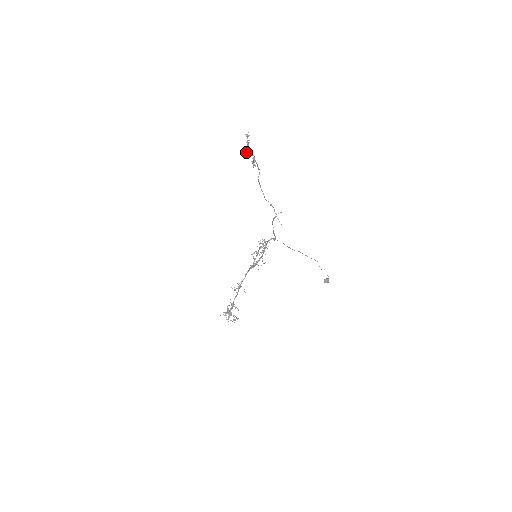
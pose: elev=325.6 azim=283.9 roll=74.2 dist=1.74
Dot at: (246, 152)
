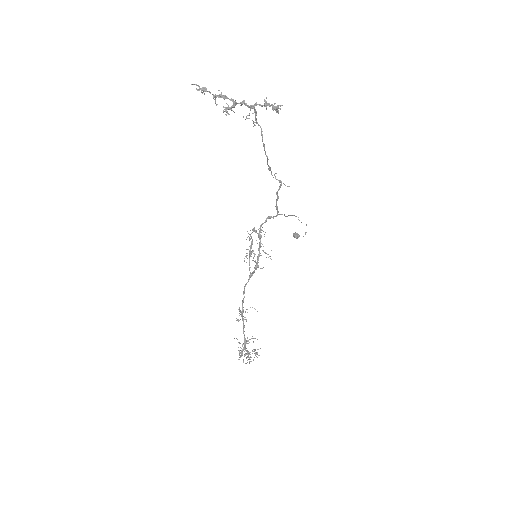
Dot at: (231, 108)
